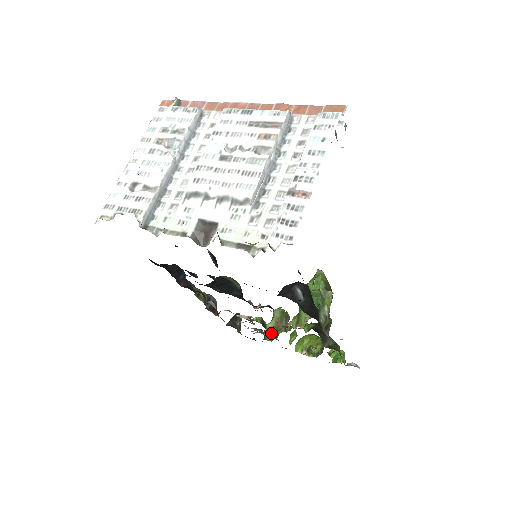
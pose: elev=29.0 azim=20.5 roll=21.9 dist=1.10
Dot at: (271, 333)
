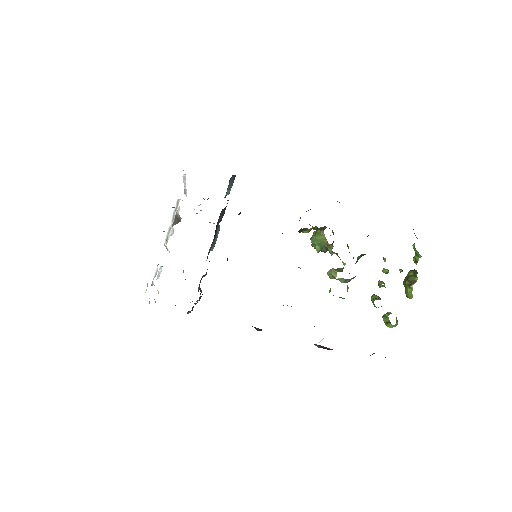
Dot at: (385, 314)
